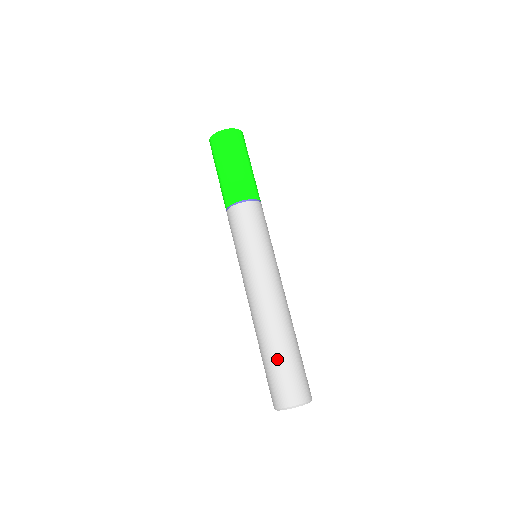
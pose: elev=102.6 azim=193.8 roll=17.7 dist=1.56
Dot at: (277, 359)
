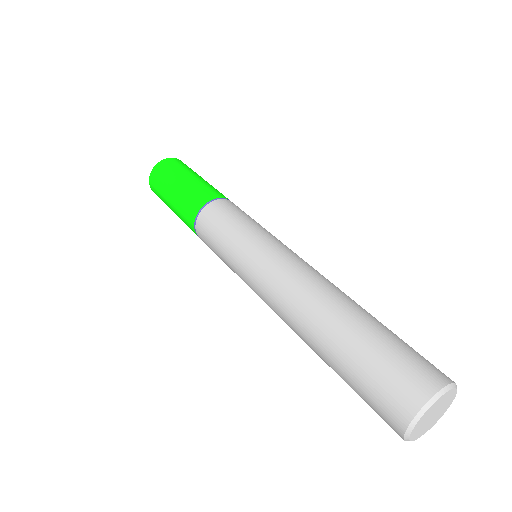
Dot at: (385, 326)
